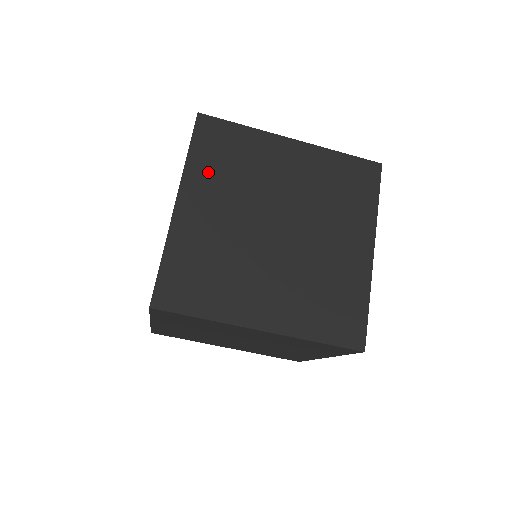
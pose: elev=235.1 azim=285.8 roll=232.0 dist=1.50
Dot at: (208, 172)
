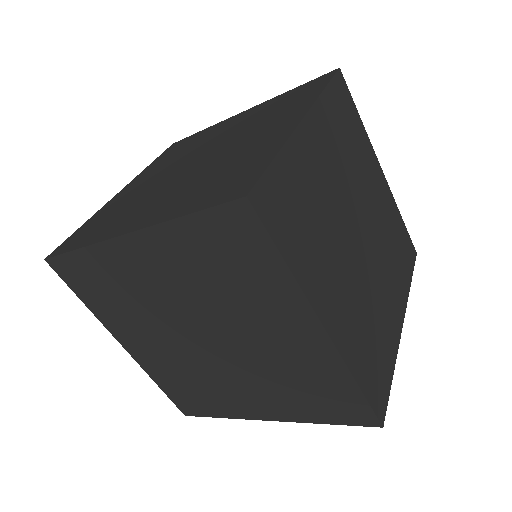
Dot at: (111, 313)
